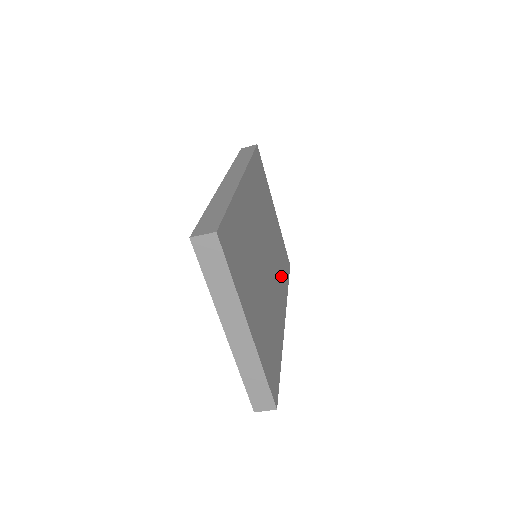
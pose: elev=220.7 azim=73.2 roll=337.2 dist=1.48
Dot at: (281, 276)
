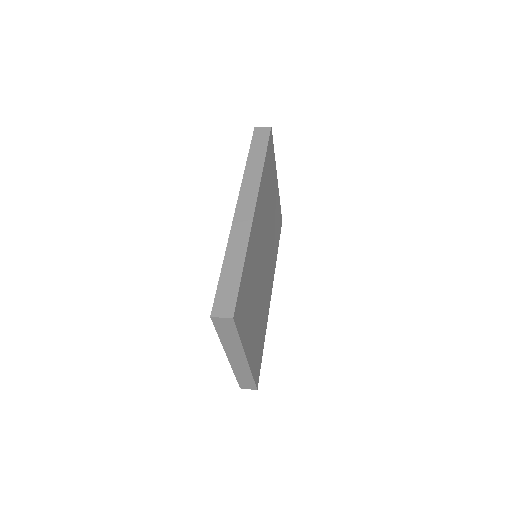
Dot at: (274, 252)
